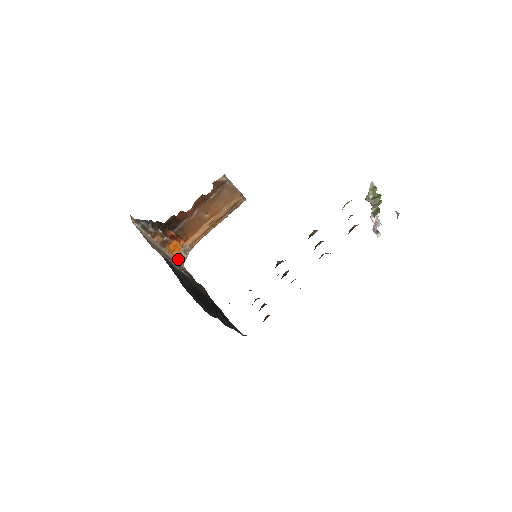
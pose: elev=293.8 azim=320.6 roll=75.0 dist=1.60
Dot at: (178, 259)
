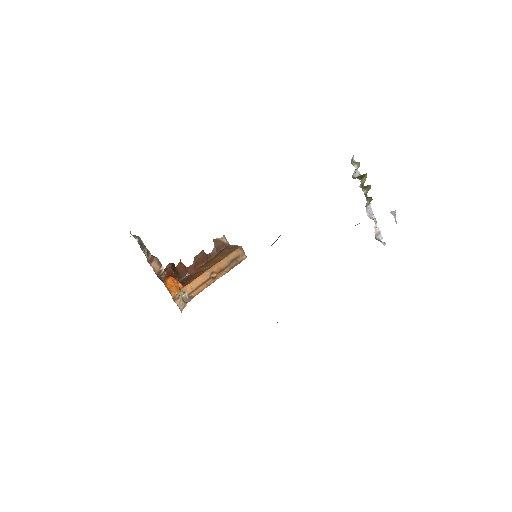
Dot at: (175, 301)
